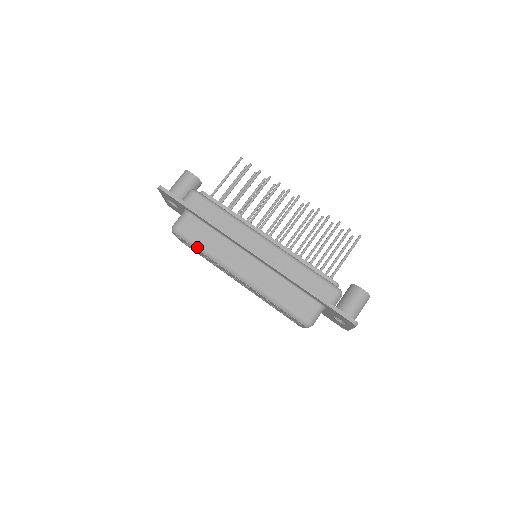
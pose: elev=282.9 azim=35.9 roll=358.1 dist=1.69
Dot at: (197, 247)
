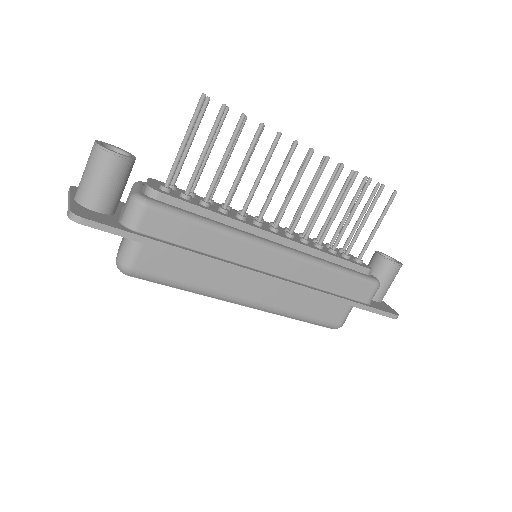
Dot at: (174, 286)
